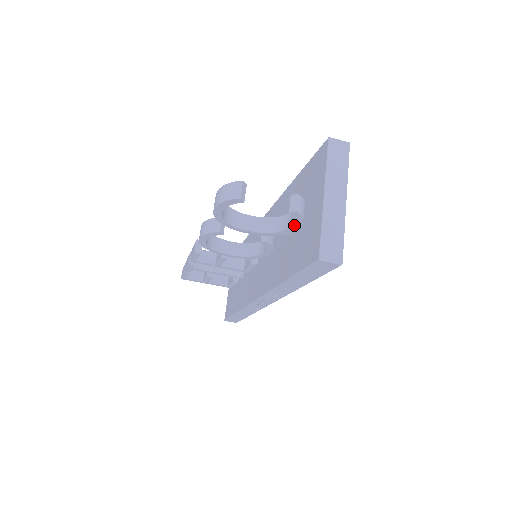
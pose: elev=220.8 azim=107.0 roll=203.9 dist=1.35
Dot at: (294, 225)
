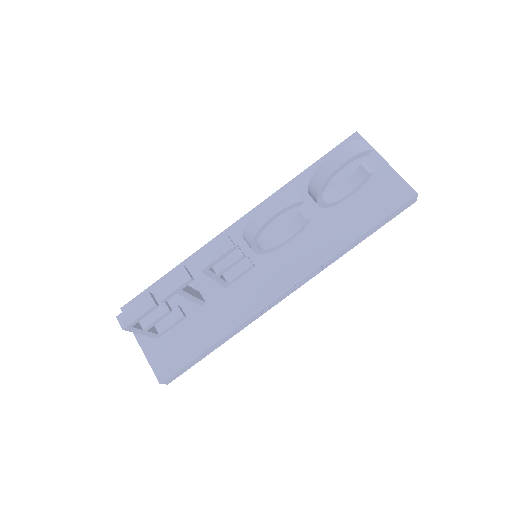
Dot at: (352, 192)
